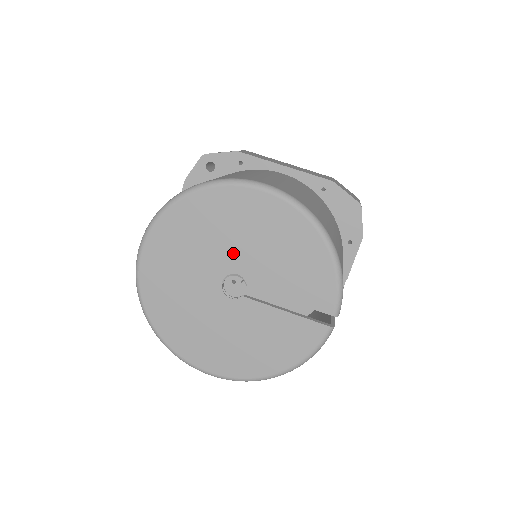
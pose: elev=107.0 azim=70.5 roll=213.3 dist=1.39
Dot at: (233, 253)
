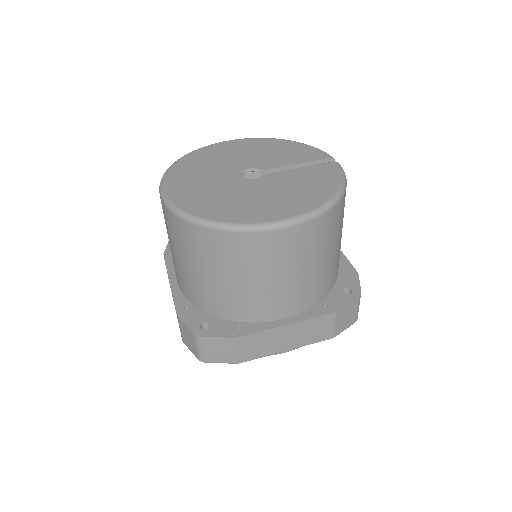
Dot at: (236, 163)
